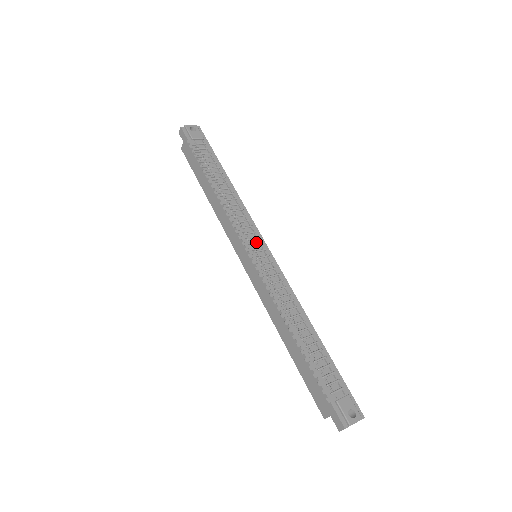
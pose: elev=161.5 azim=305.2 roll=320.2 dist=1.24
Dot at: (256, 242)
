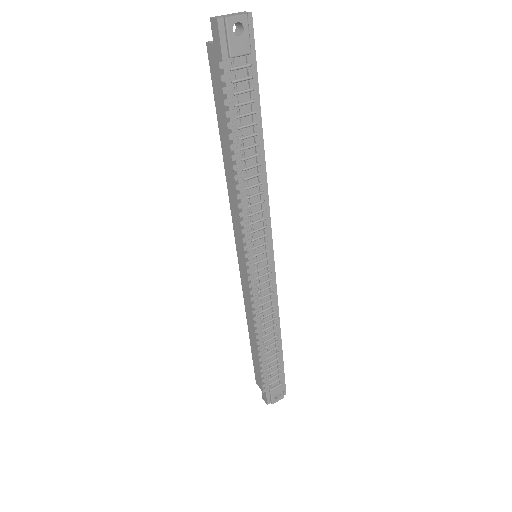
Dot at: (262, 249)
